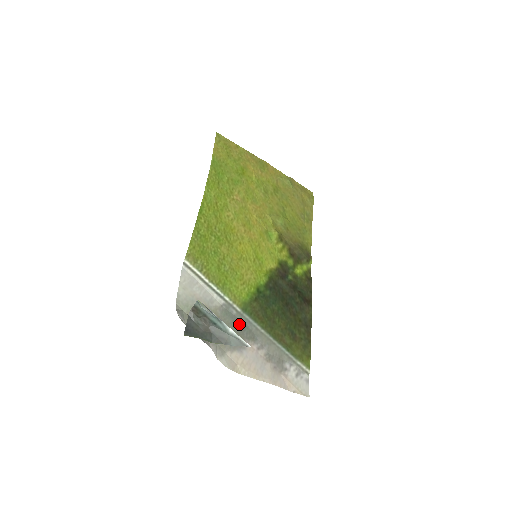
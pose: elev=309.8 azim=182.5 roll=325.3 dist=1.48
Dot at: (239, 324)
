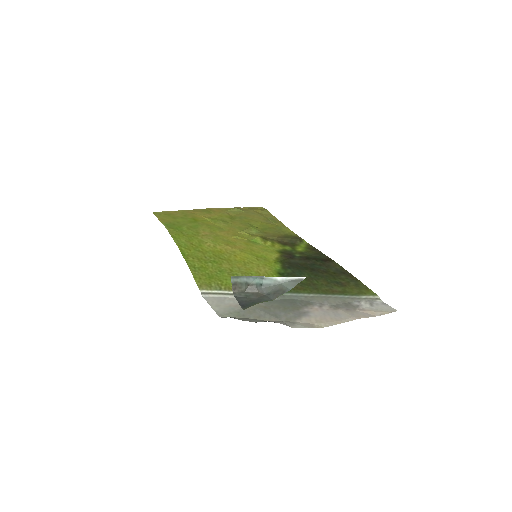
Dot at: (287, 302)
